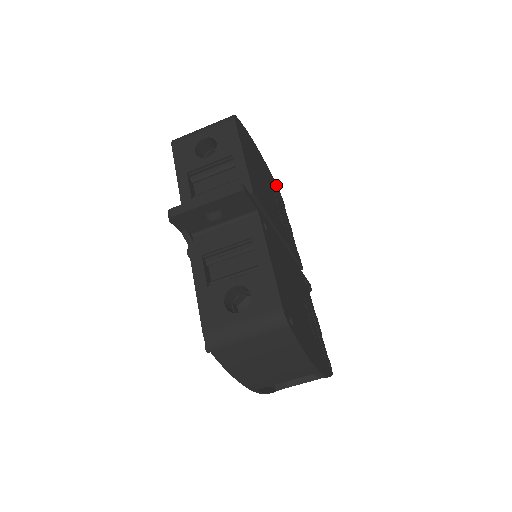
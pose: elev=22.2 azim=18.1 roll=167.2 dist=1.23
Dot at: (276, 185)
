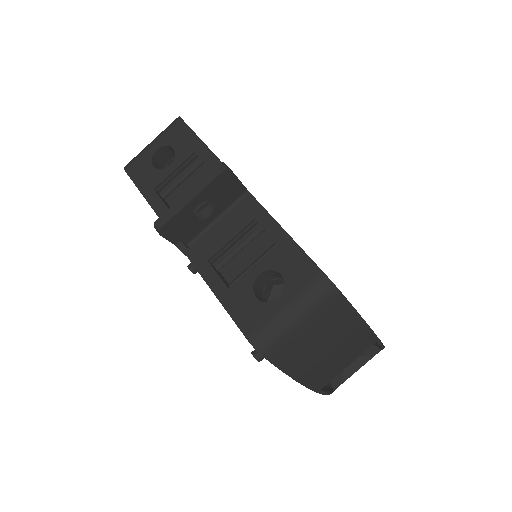
Dot at: occluded
